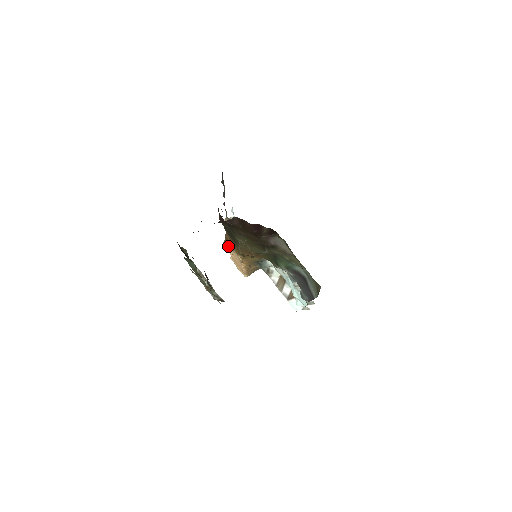
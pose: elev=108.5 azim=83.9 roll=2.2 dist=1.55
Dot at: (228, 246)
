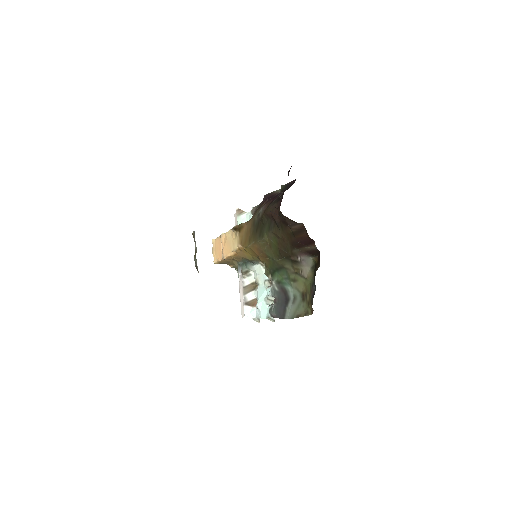
Dot at: (230, 231)
